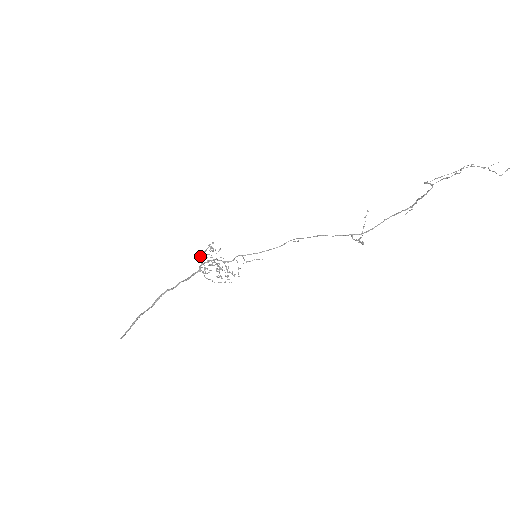
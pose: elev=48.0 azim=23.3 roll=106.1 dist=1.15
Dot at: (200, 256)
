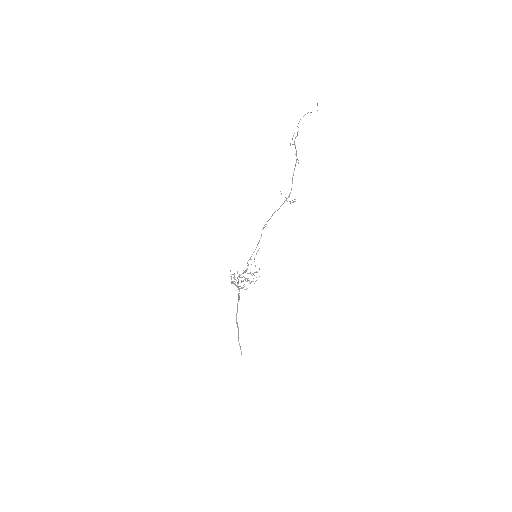
Dot at: occluded
